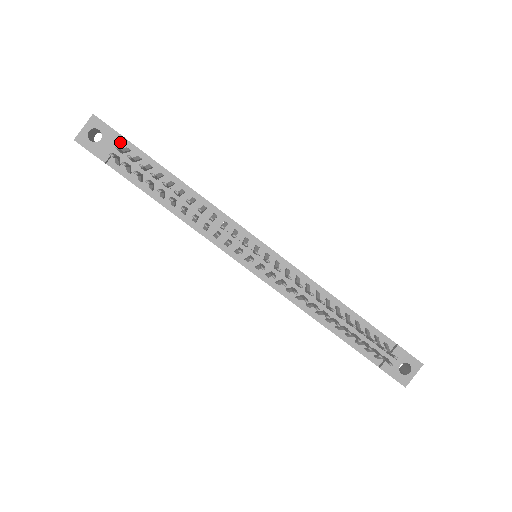
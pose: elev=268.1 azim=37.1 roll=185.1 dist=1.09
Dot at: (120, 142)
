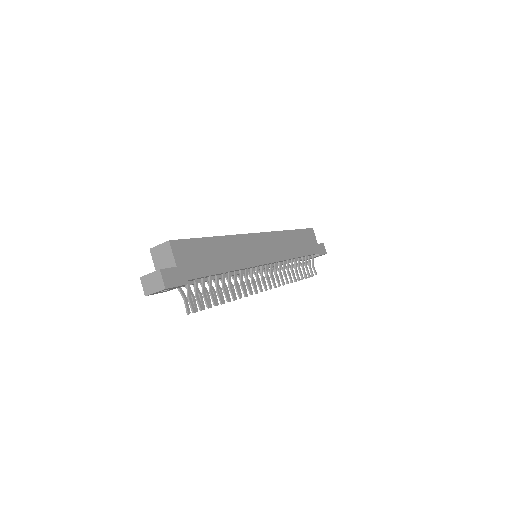
Dot at: (184, 285)
